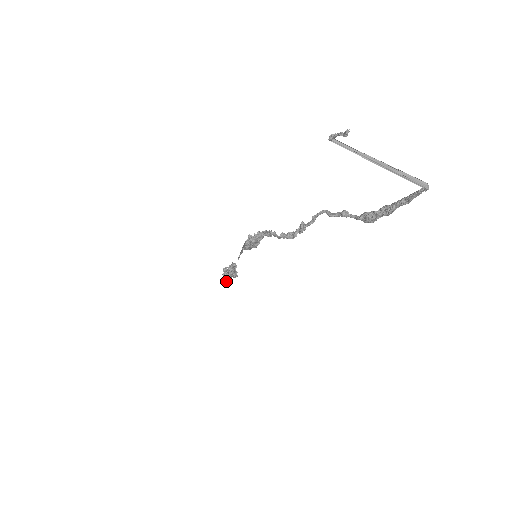
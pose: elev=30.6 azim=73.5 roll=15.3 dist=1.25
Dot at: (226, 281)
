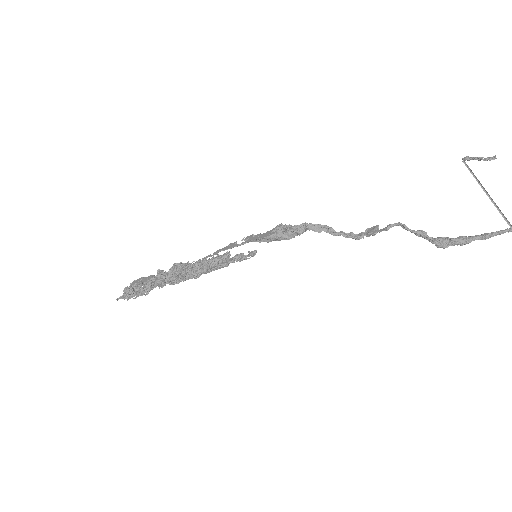
Dot at: (165, 282)
